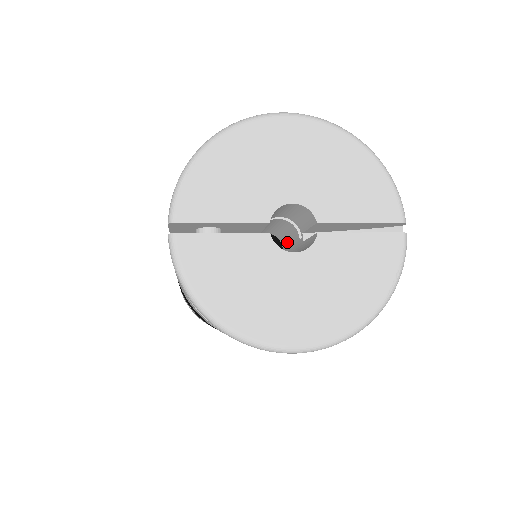
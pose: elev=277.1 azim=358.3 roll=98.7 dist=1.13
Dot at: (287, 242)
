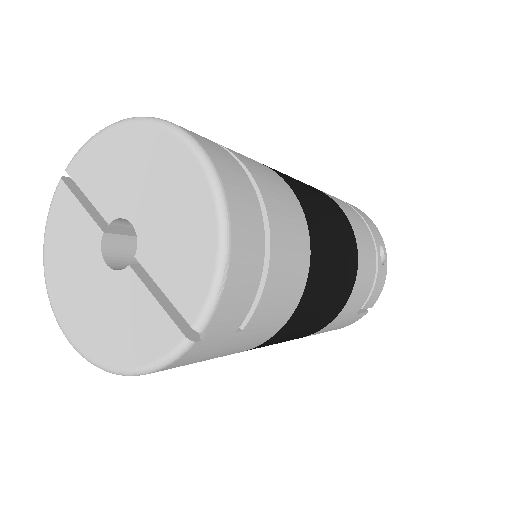
Dot at: occluded
